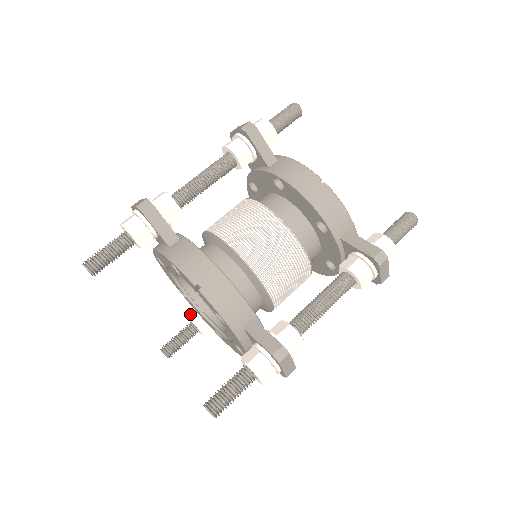
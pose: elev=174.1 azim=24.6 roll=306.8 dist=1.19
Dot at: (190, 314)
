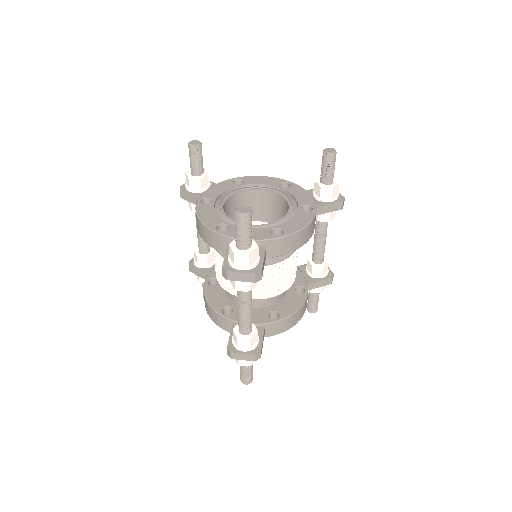
Dot at: (200, 281)
